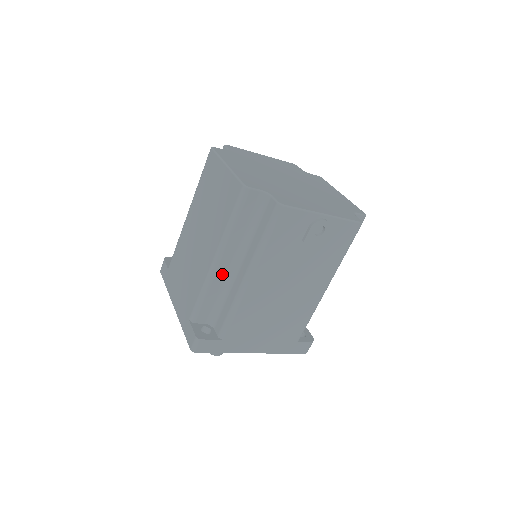
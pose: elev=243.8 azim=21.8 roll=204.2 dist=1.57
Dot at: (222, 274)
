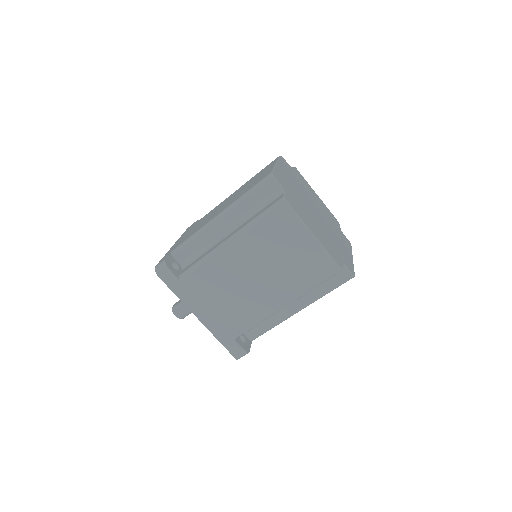
Dot at: occluded
